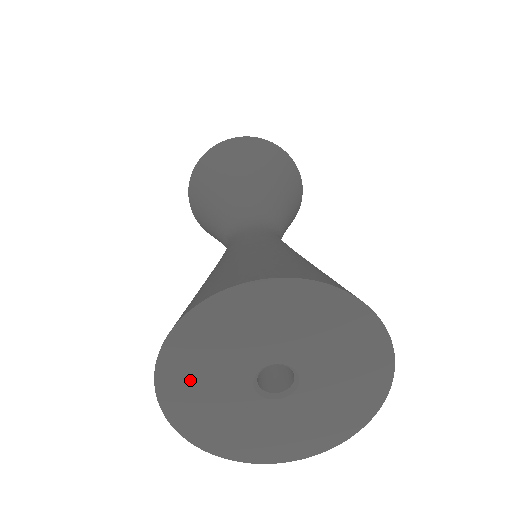
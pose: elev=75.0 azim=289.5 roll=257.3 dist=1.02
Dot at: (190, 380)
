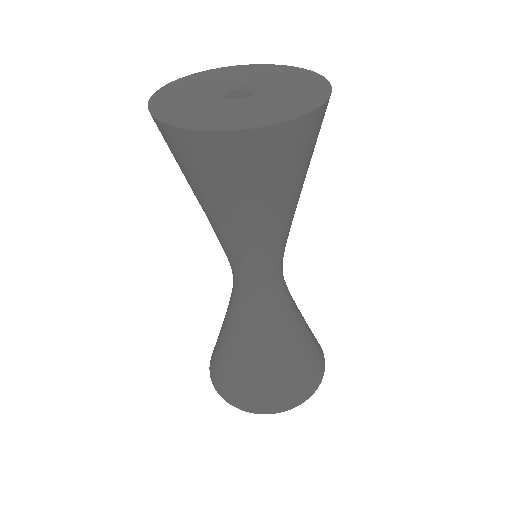
Dot at: (175, 97)
